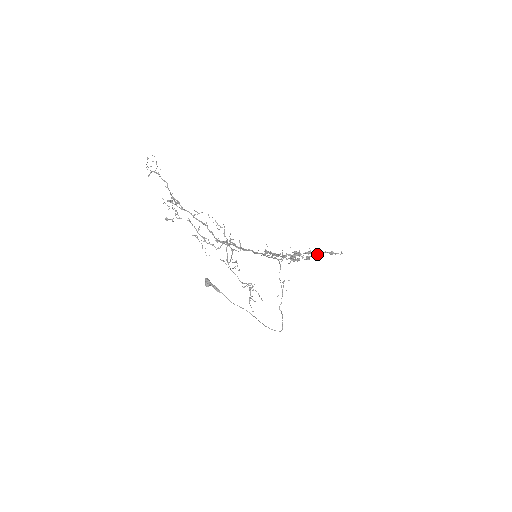
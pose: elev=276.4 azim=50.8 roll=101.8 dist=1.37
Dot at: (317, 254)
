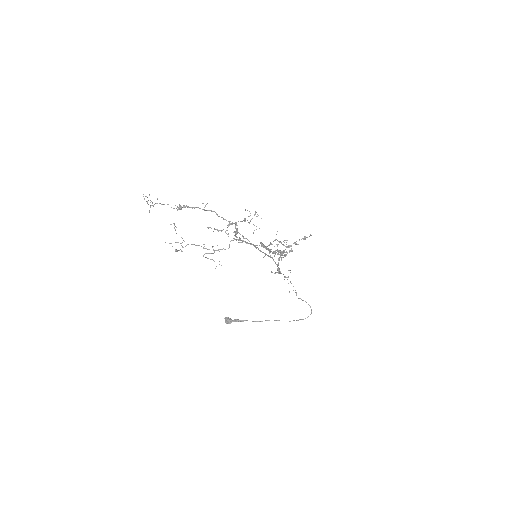
Dot at: (295, 244)
